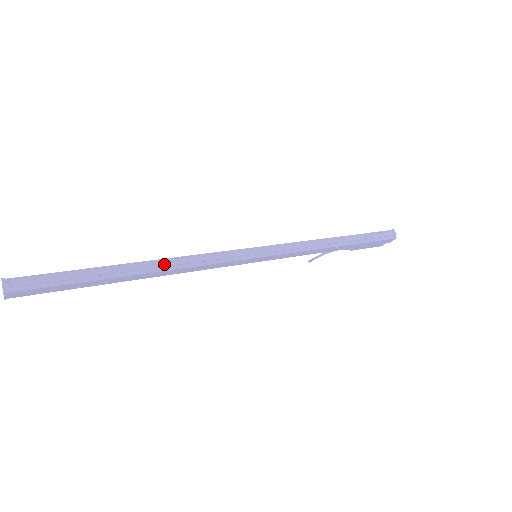
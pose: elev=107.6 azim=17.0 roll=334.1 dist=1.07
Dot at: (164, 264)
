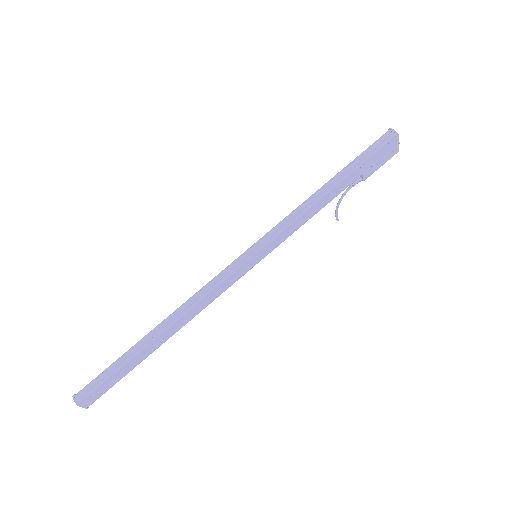
Dot at: (174, 316)
